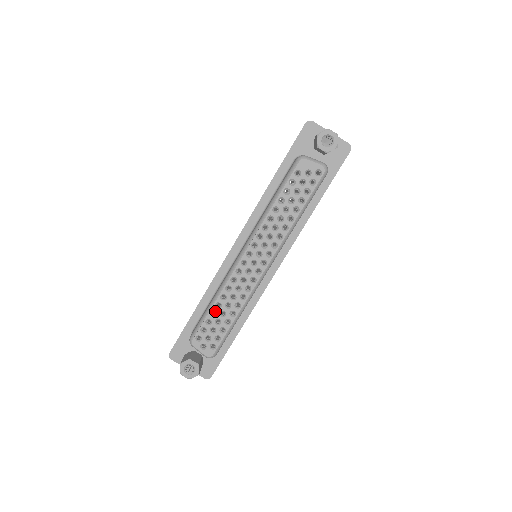
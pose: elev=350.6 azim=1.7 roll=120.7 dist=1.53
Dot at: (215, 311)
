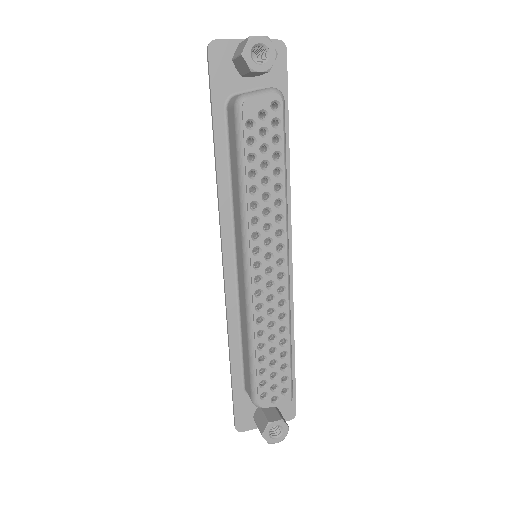
Dot at: (262, 355)
